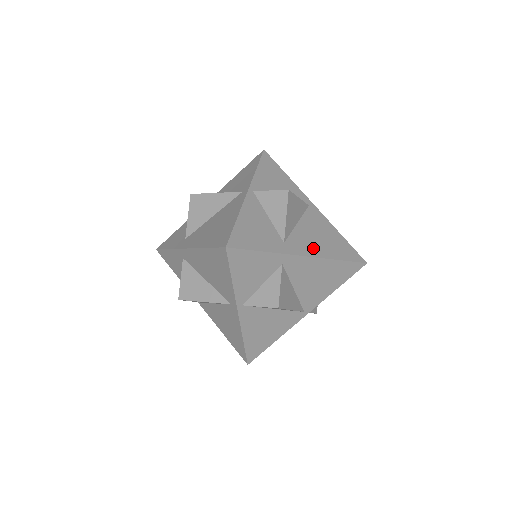
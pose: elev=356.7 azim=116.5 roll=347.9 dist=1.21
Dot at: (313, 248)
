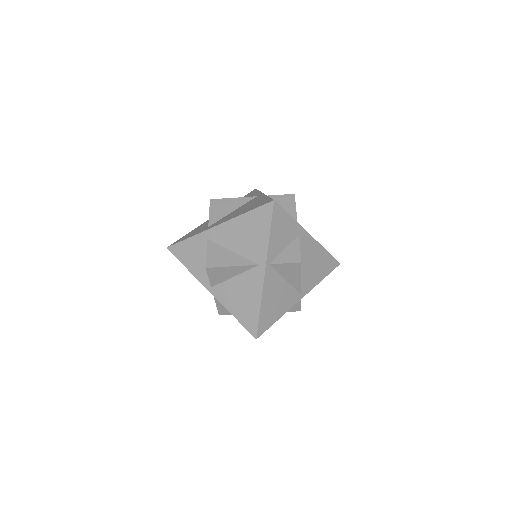
Dot at: occluded
